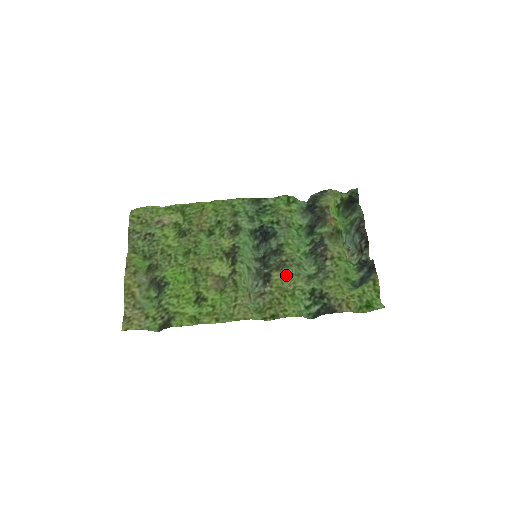
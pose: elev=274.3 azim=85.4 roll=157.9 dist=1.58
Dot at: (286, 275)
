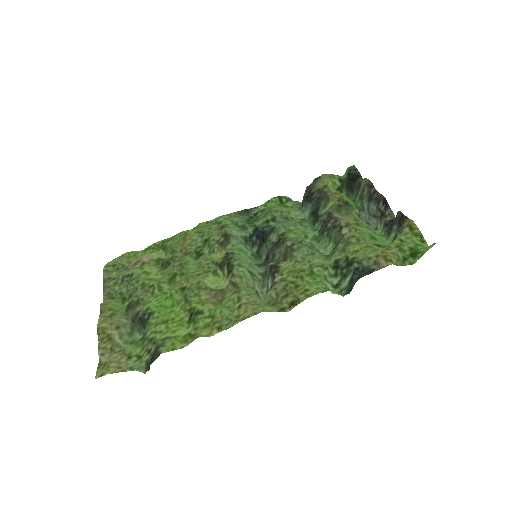
Dot at: (297, 259)
